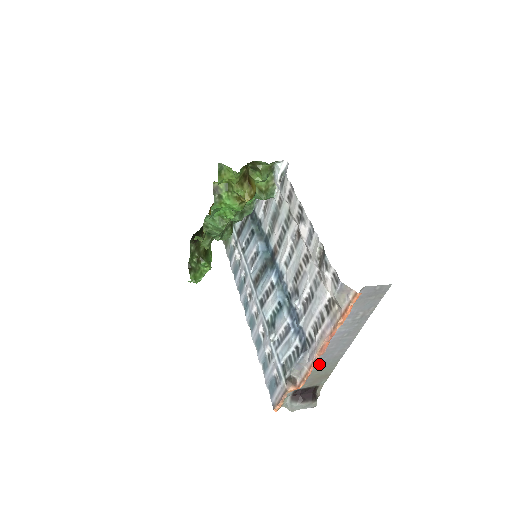
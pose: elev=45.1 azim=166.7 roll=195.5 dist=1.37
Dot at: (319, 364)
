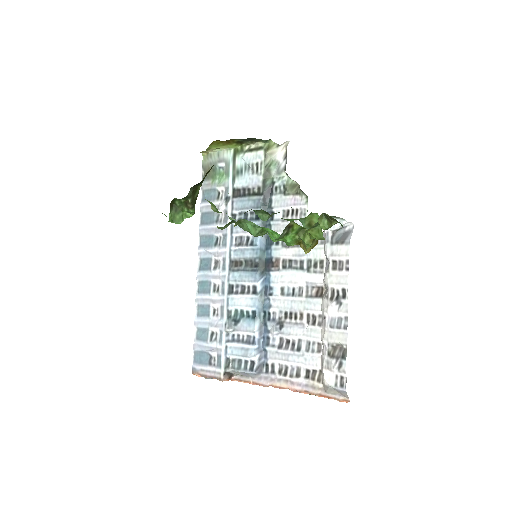
Dot at: occluded
